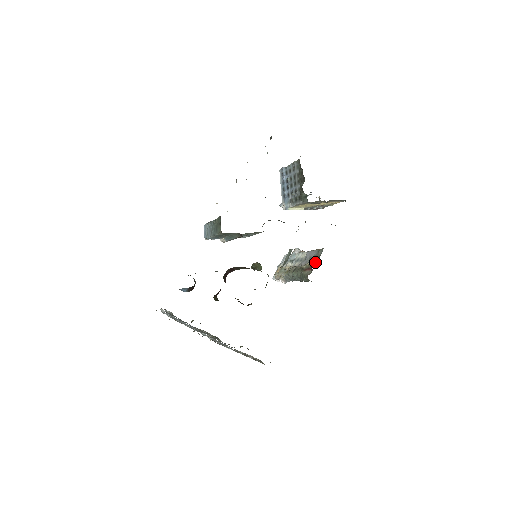
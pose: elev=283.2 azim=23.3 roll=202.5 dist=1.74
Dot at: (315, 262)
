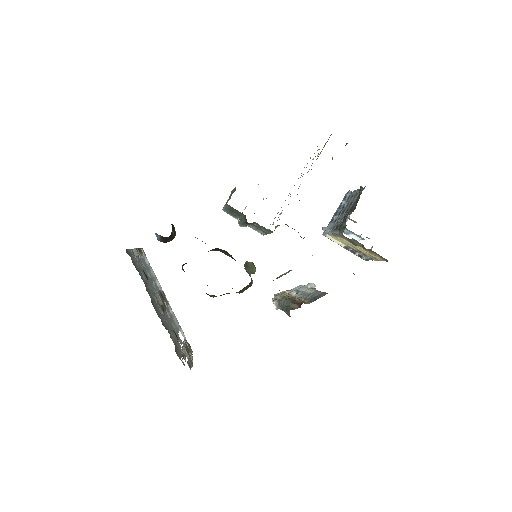
Dot at: (309, 301)
